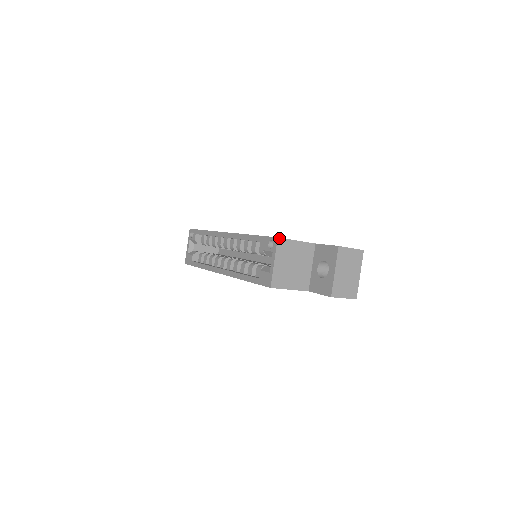
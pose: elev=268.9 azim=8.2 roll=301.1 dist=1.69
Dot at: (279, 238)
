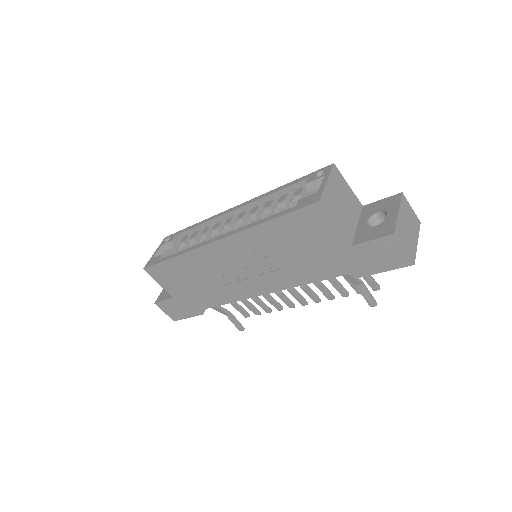
Dot at: (335, 165)
